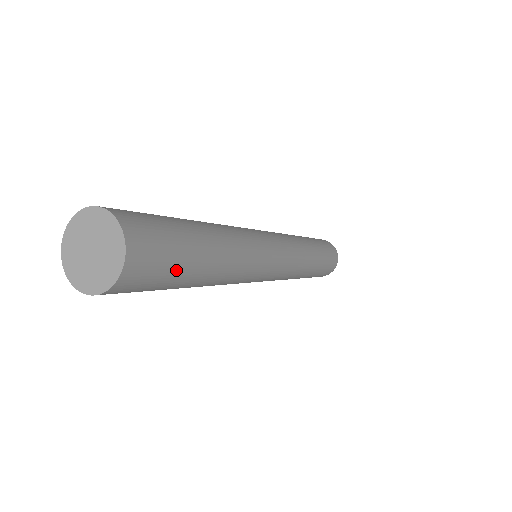
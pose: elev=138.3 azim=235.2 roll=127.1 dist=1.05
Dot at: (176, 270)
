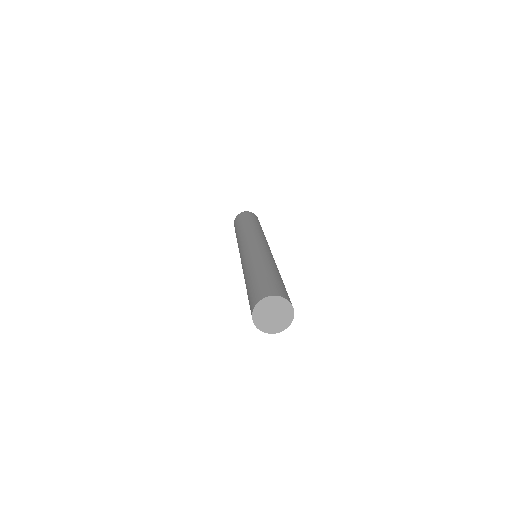
Dot at: occluded
